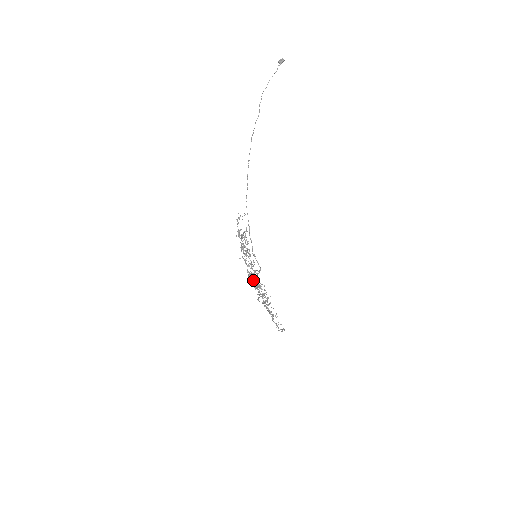
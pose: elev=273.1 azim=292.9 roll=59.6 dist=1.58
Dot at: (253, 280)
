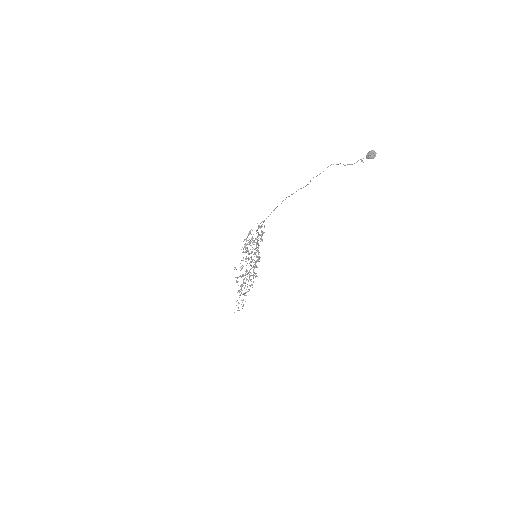
Dot at: (251, 261)
